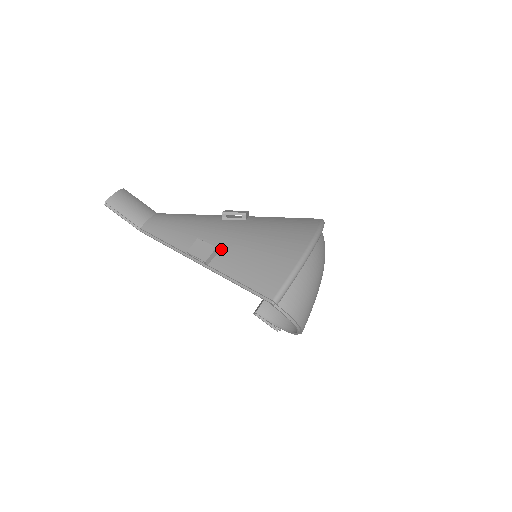
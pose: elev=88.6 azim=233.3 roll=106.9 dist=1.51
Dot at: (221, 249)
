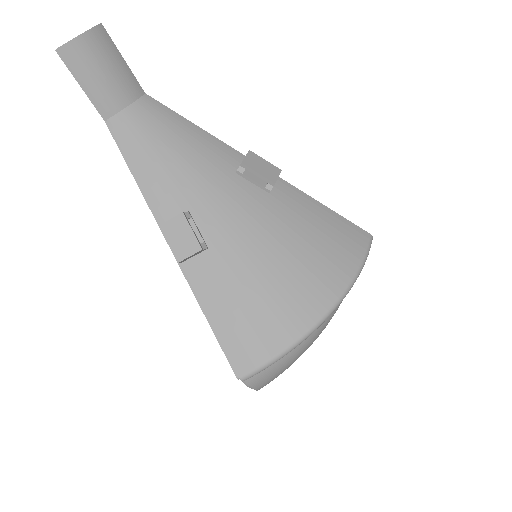
Dot at: (210, 247)
